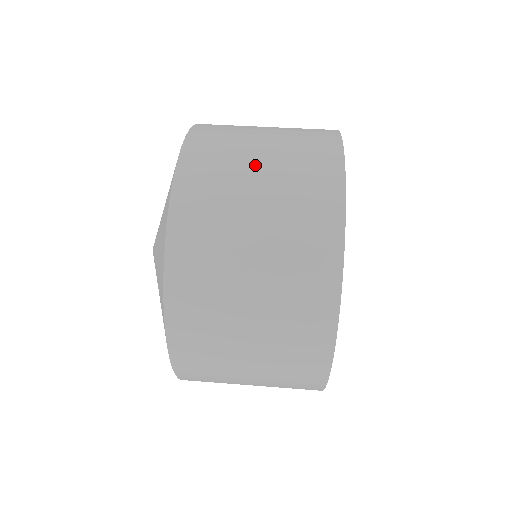
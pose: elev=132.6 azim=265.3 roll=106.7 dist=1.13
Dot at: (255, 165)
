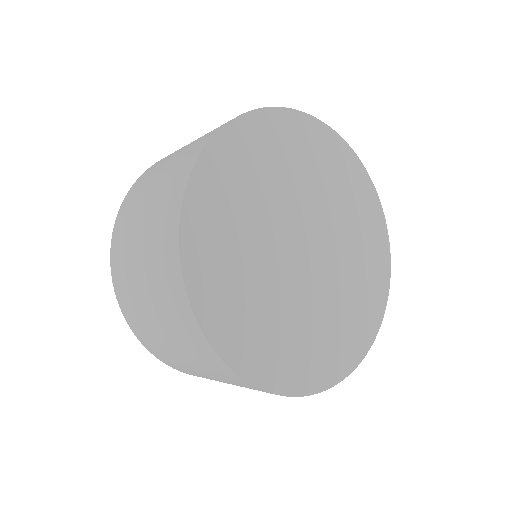
Dot at: occluded
